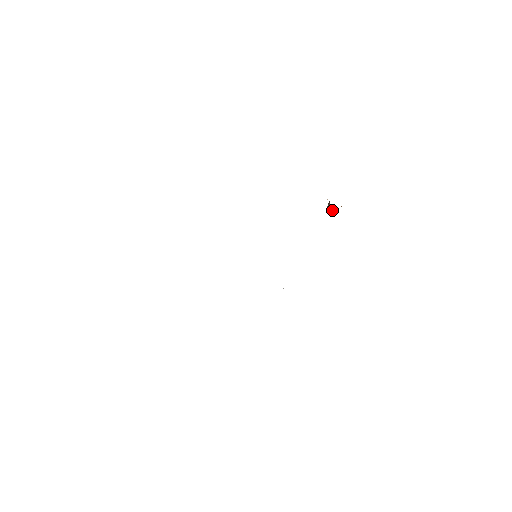
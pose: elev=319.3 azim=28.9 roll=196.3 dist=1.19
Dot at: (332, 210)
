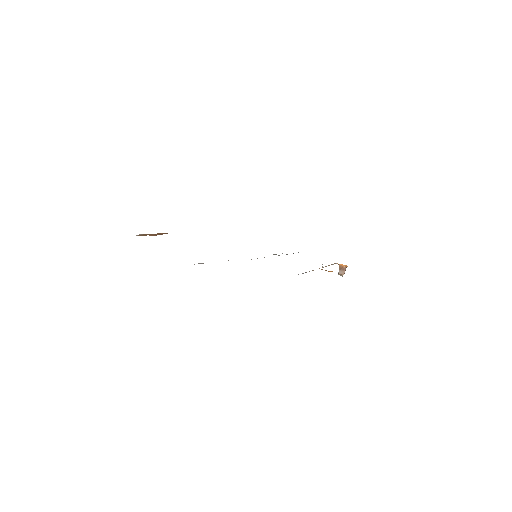
Dot at: (341, 270)
